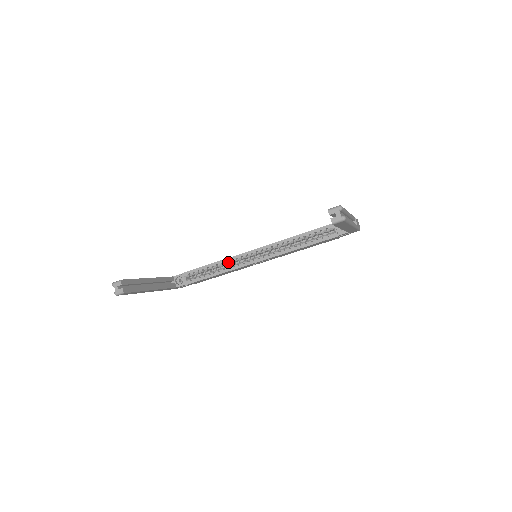
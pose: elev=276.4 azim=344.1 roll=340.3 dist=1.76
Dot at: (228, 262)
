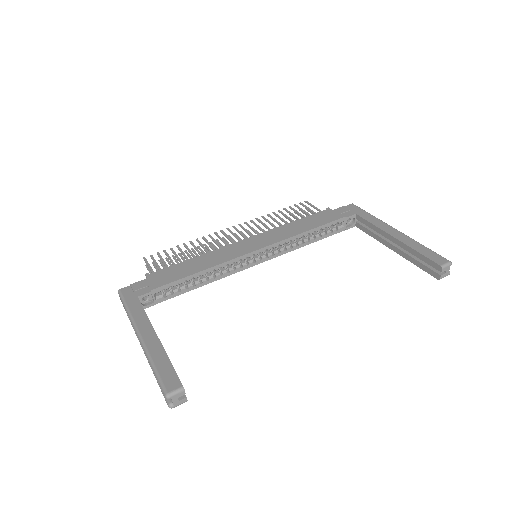
Dot at: occluded
